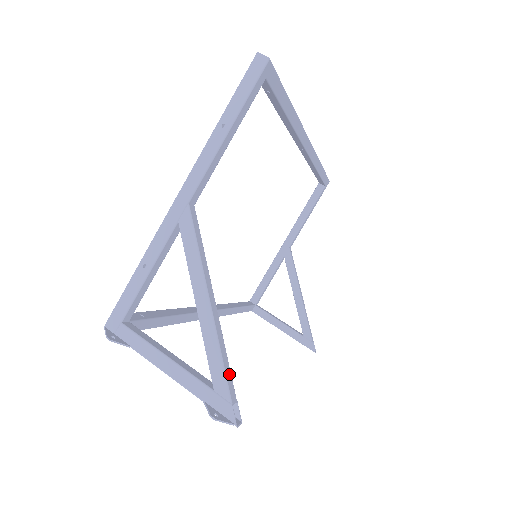
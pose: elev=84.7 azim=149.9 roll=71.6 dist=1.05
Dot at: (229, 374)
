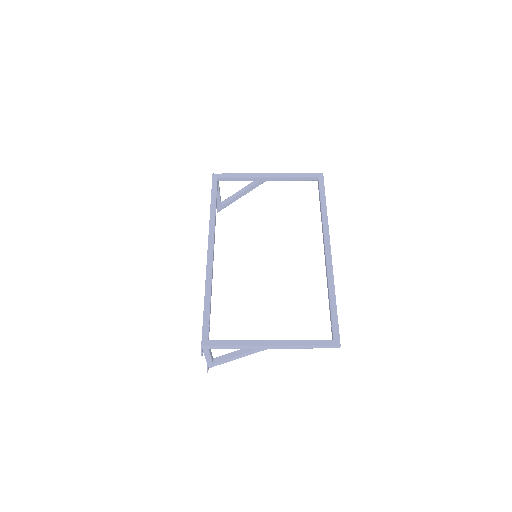
Dot at: occluded
